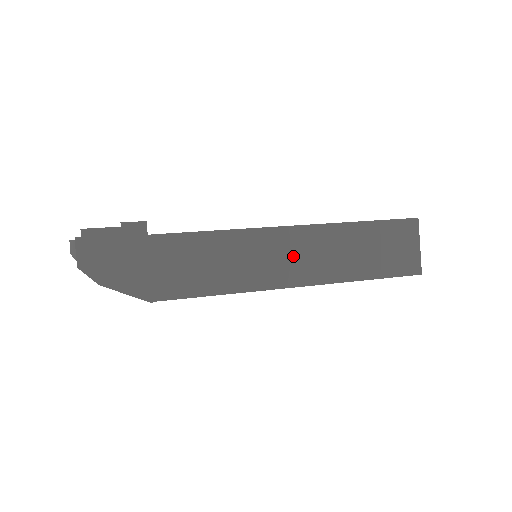
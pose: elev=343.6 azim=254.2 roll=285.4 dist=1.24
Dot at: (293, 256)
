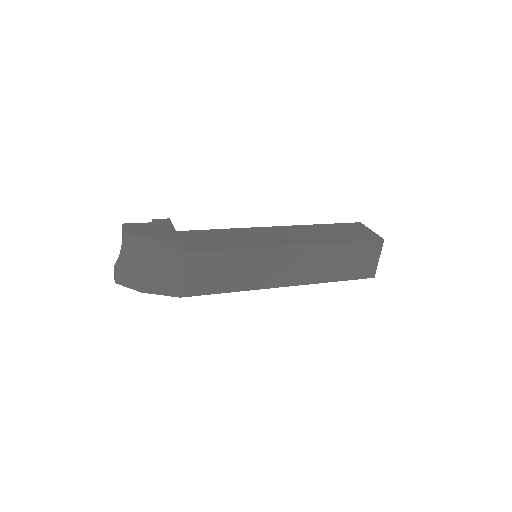
Dot at: (280, 236)
